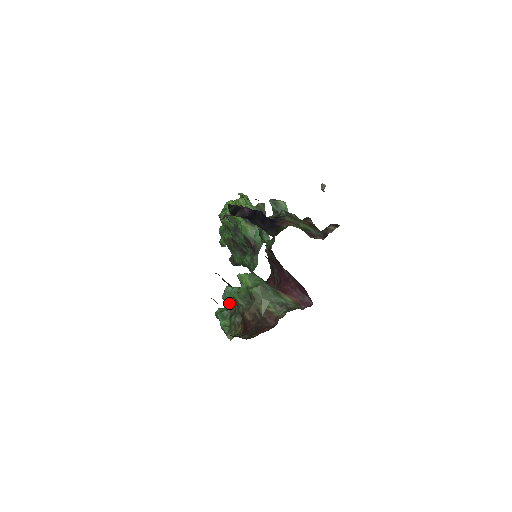
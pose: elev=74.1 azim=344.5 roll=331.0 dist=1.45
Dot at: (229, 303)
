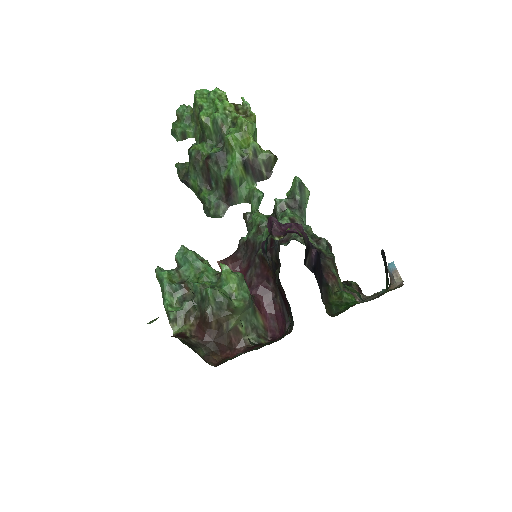
Dot at: (188, 281)
